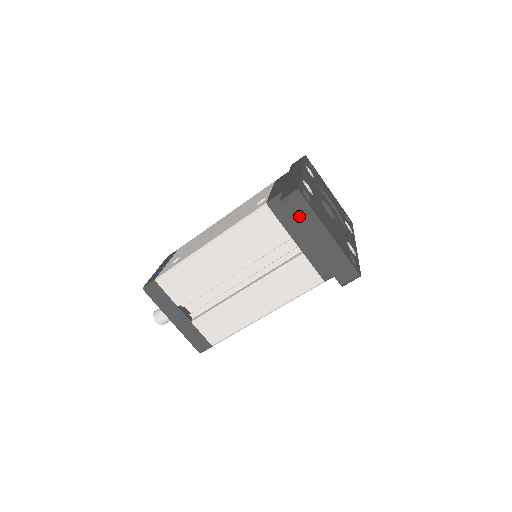
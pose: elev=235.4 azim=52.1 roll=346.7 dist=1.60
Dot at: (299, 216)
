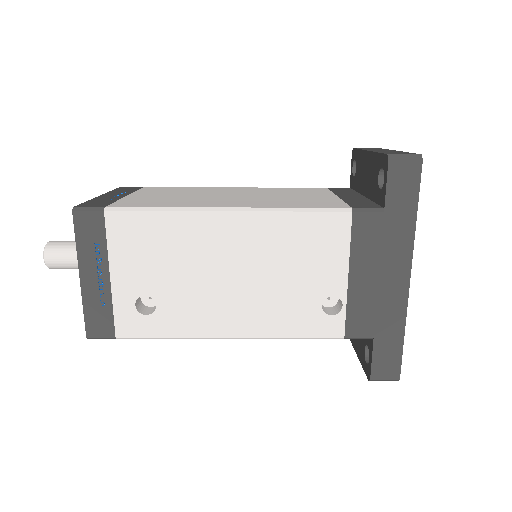
Dot at: occluded
